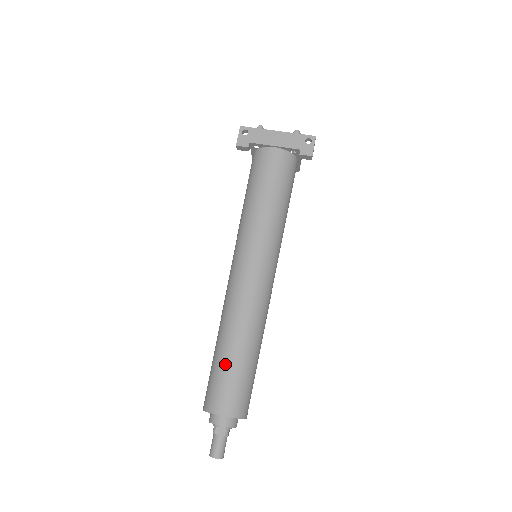
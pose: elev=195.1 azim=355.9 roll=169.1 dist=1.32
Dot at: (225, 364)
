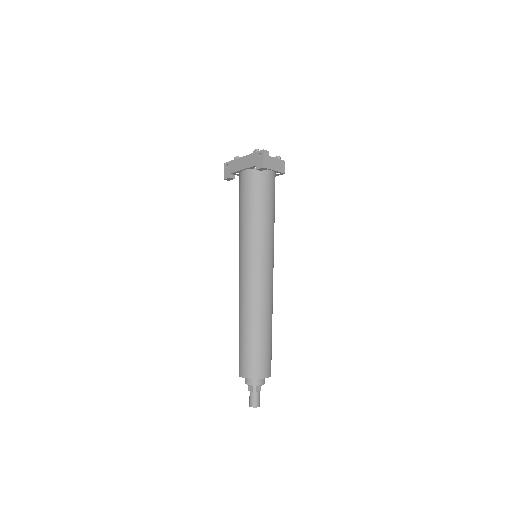
Dot at: (240, 341)
